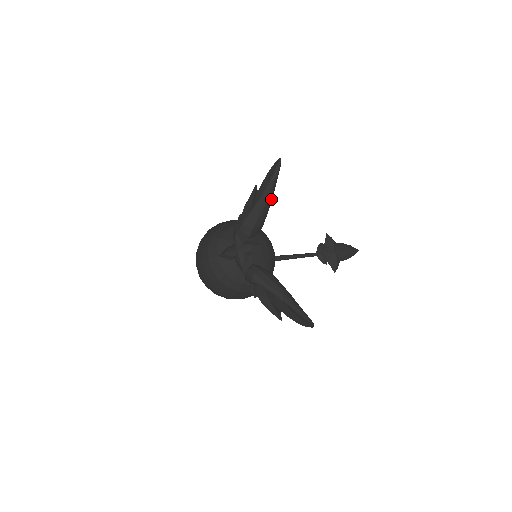
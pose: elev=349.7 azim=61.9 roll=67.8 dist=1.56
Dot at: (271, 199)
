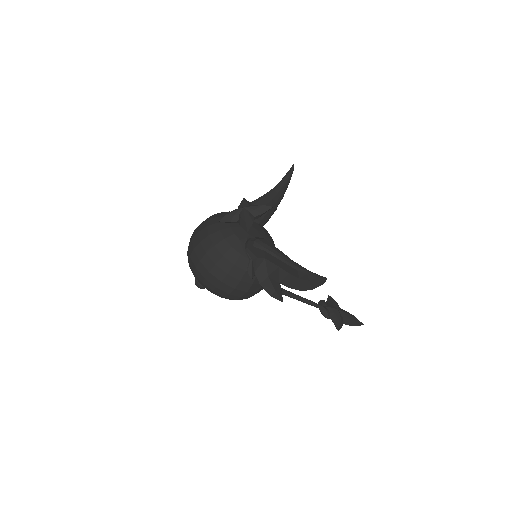
Dot at: (281, 197)
